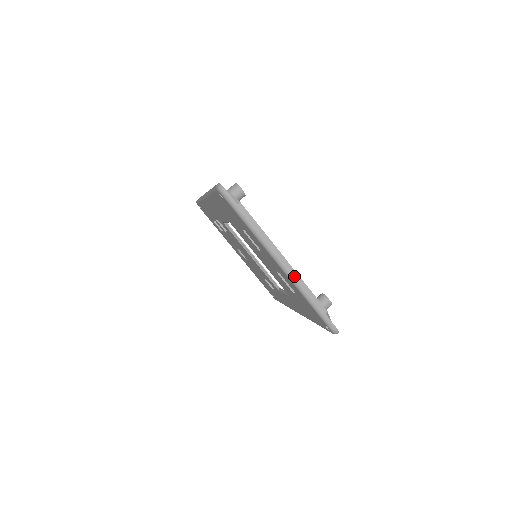
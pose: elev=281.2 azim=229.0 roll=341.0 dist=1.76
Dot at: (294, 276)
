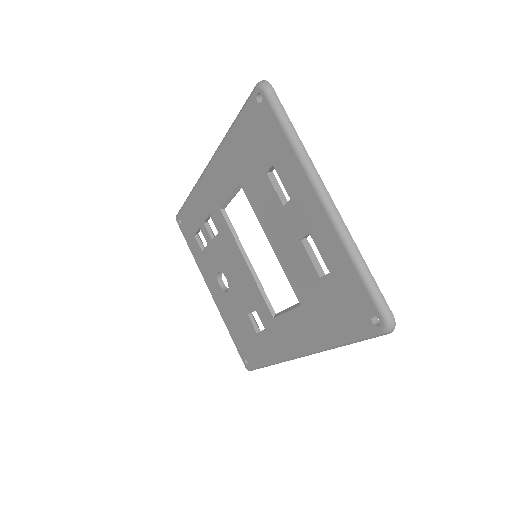
Dot at: (342, 220)
